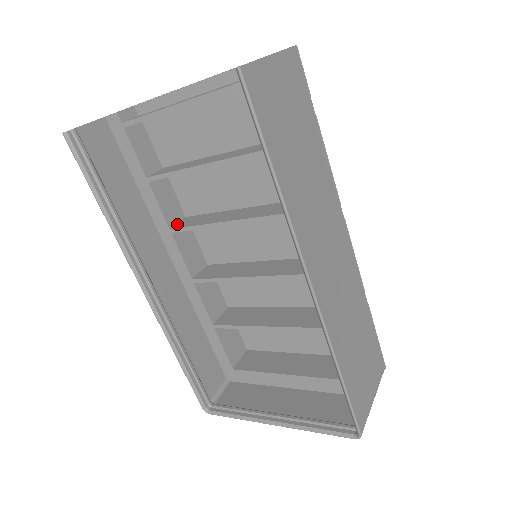
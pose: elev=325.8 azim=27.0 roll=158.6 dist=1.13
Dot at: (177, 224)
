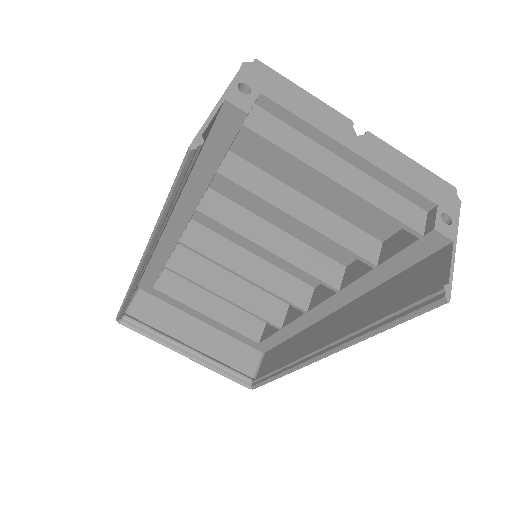
Dot at: (203, 203)
